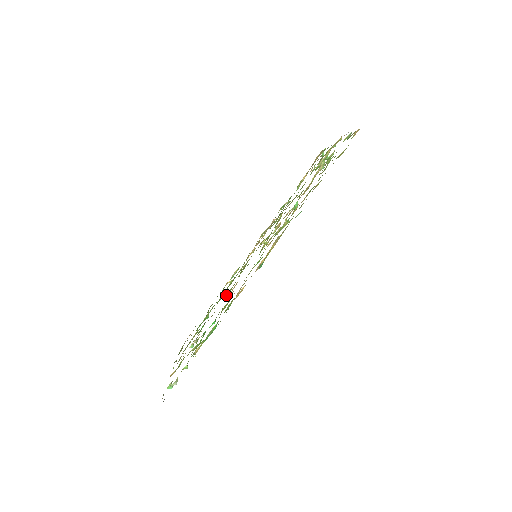
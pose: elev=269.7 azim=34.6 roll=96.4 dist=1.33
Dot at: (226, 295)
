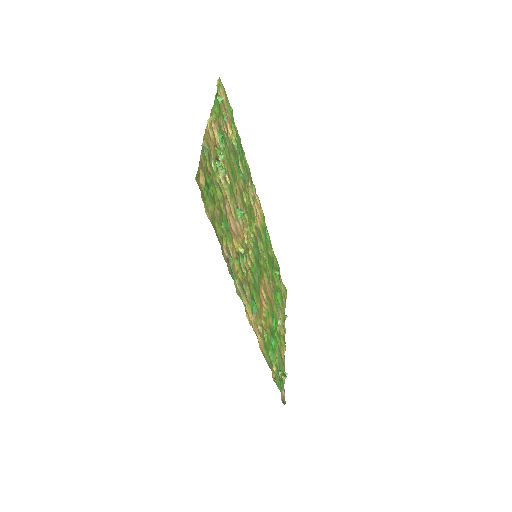
Dot at: (267, 284)
